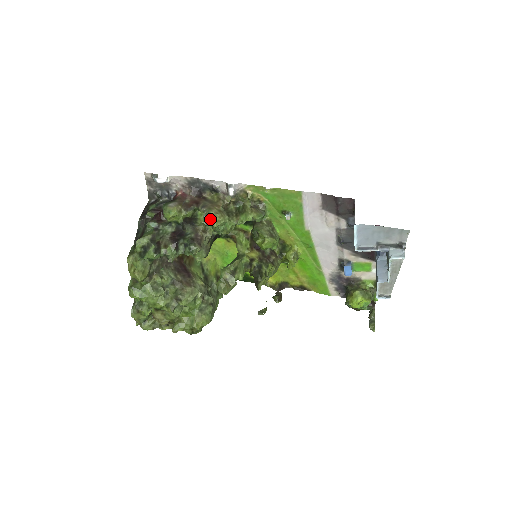
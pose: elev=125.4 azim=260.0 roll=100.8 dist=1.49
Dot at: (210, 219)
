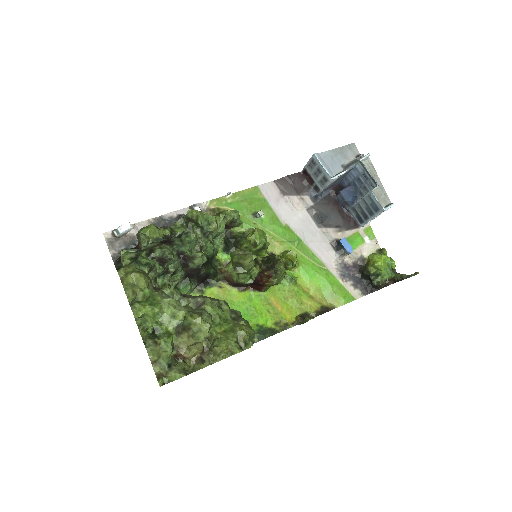
Dot at: (192, 210)
